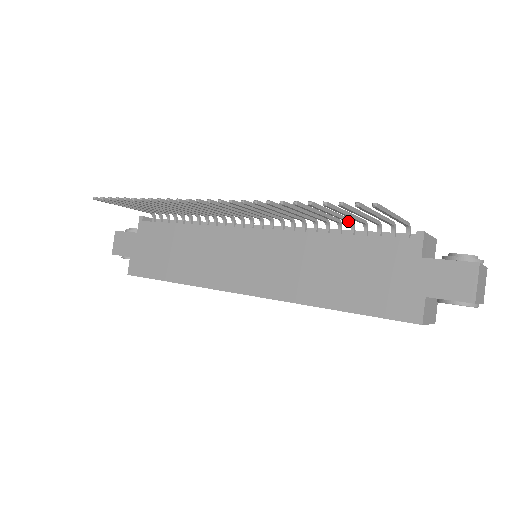
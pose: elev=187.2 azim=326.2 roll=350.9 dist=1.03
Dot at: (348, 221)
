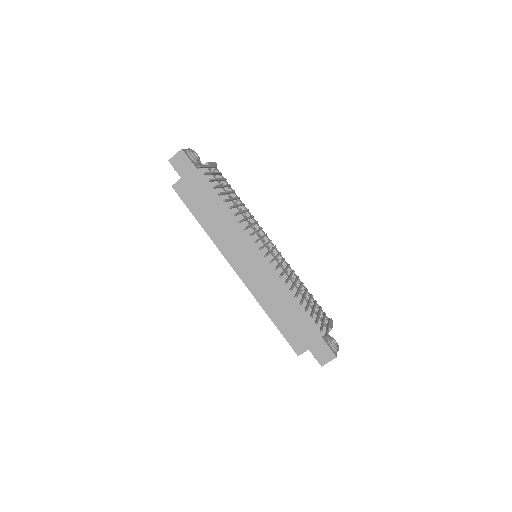
Dot at: (311, 298)
